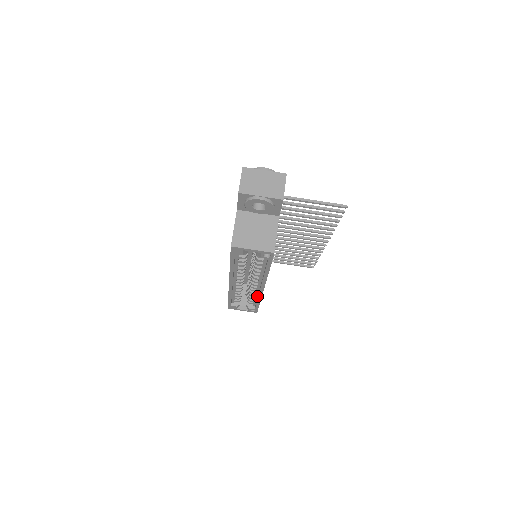
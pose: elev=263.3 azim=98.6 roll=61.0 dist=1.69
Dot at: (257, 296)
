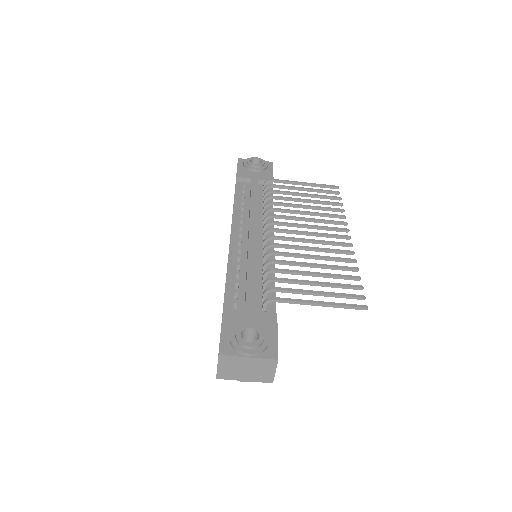
Dot at: occluded
